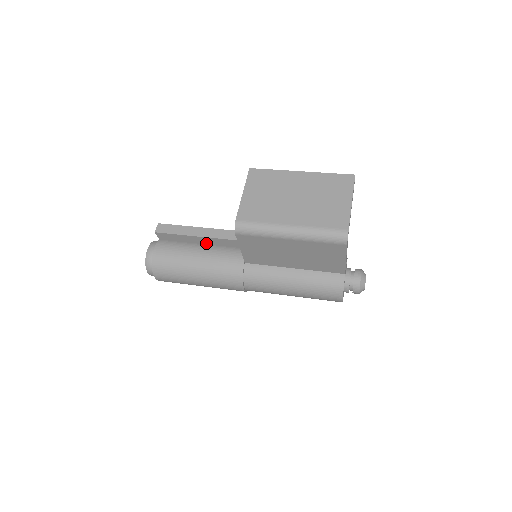
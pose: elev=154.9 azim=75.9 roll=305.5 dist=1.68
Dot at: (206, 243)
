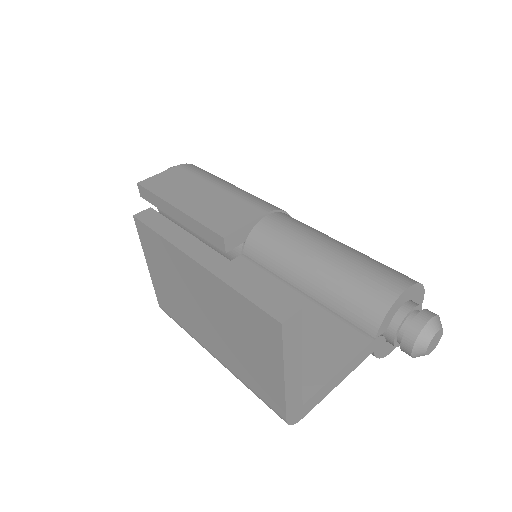
Dot at: occluded
